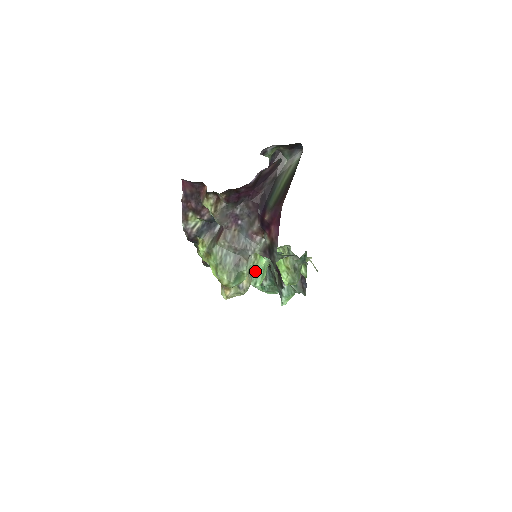
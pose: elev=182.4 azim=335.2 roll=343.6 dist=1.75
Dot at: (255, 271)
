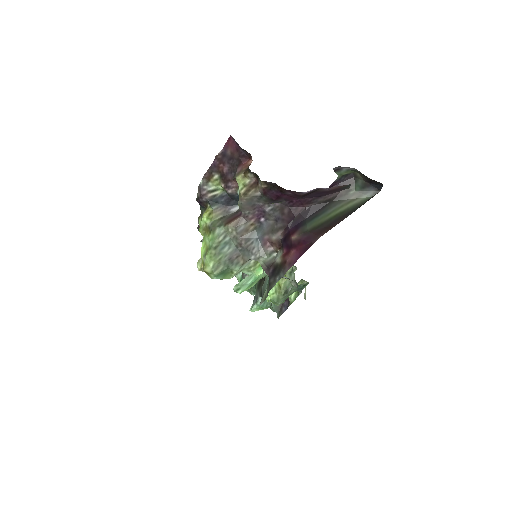
Dot at: (246, 277)
